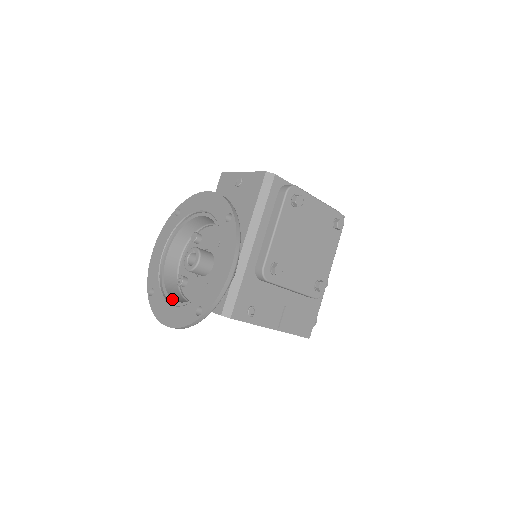
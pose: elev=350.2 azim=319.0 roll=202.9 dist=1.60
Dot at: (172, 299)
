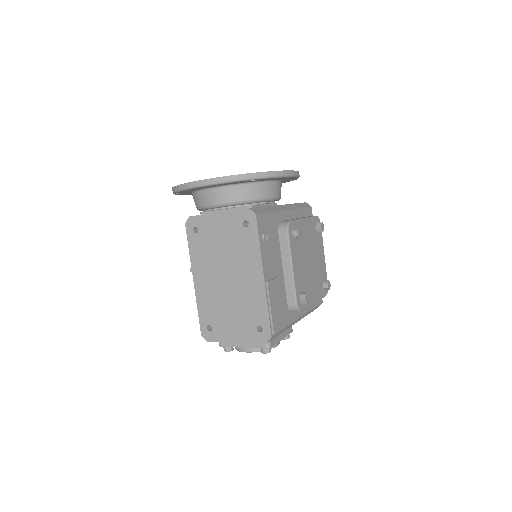
Dot at: occluded
